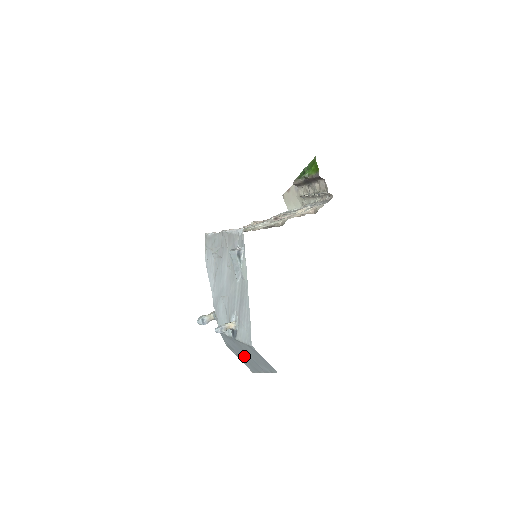
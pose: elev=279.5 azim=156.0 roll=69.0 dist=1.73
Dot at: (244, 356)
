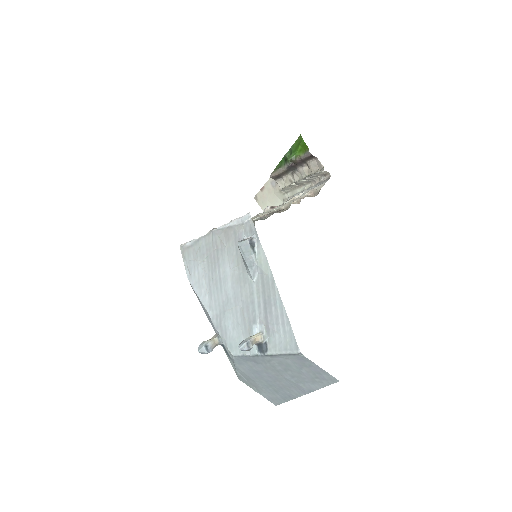
Dot at: (270, 381)
